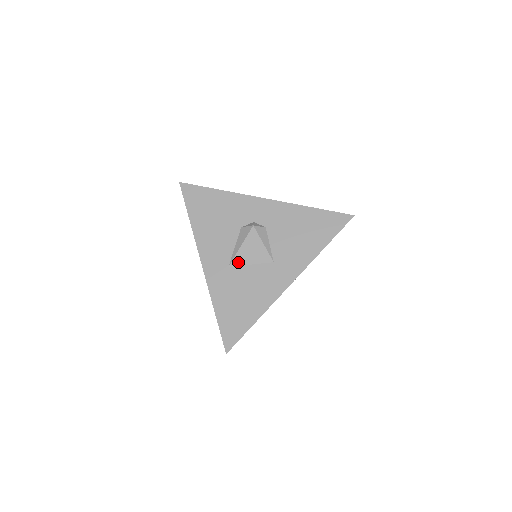
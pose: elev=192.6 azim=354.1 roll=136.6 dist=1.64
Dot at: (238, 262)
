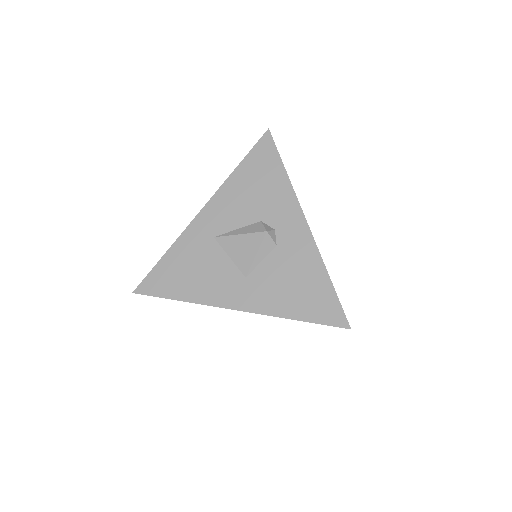
Dot at: (224, 243)
